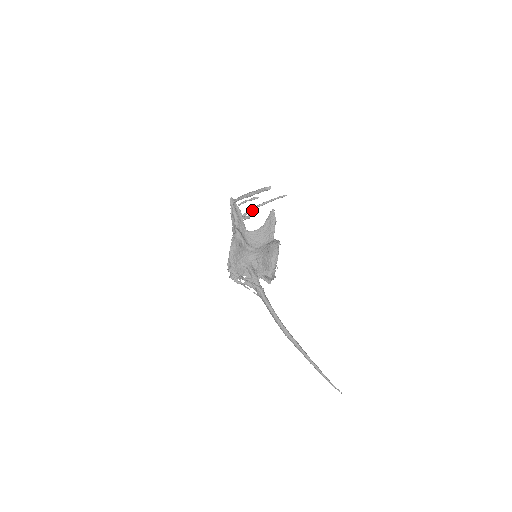
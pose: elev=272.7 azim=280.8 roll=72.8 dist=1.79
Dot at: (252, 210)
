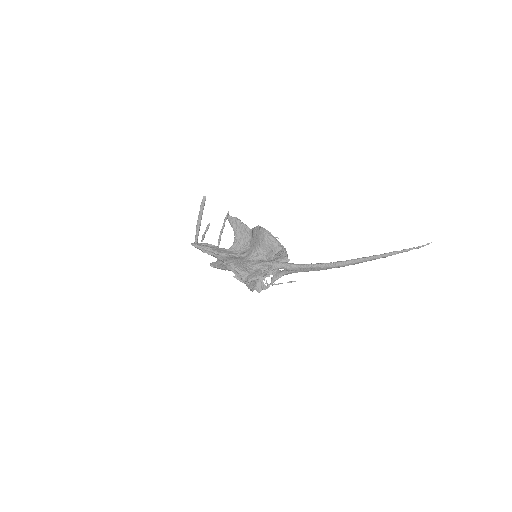
Dot at: occluded
